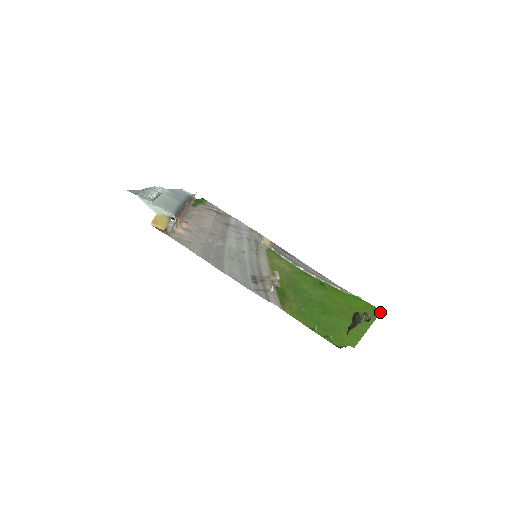
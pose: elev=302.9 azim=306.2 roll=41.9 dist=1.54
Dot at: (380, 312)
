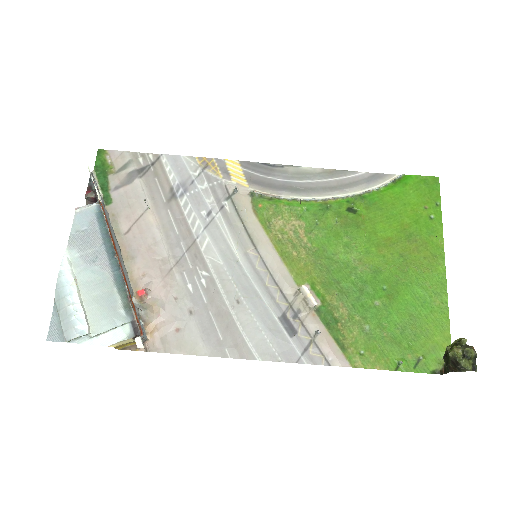
Dot at: (439, 186)
